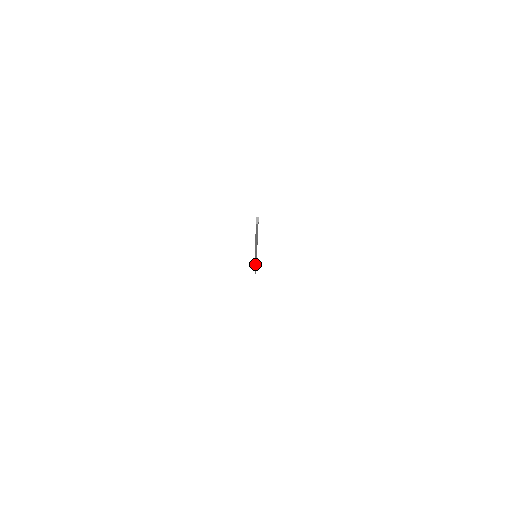
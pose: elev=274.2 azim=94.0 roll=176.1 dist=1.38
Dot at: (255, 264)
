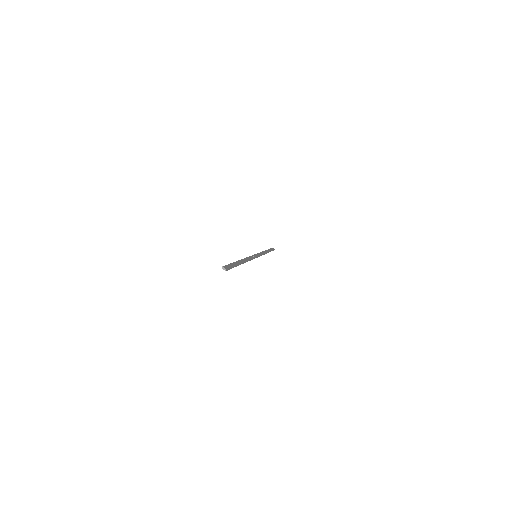
Dot at: occluded
